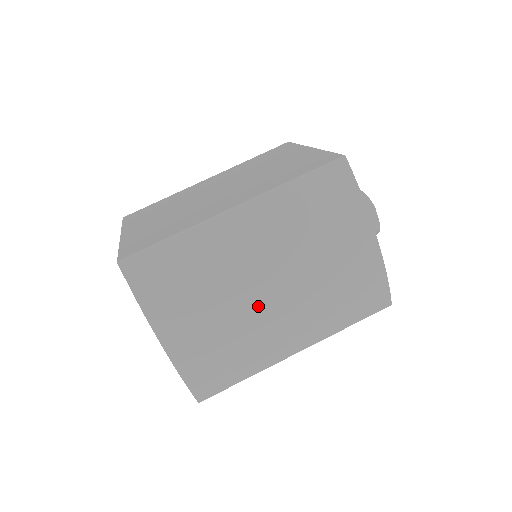
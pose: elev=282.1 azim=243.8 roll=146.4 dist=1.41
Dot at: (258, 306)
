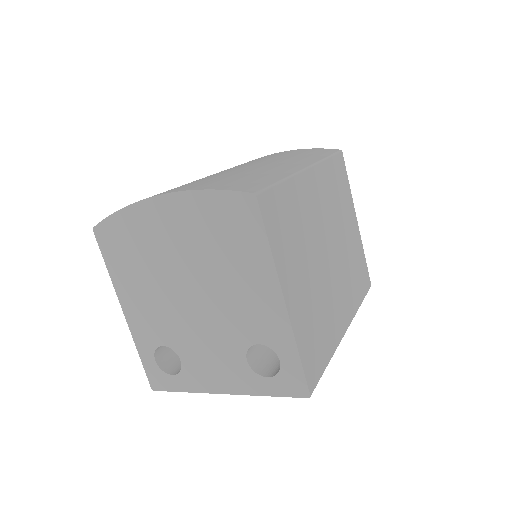
Dot at: (224, 172)
